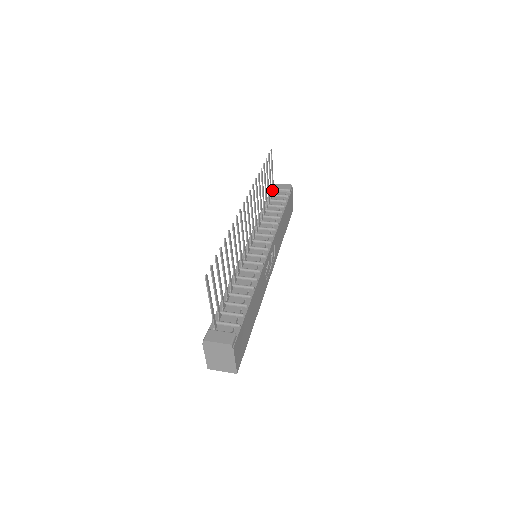
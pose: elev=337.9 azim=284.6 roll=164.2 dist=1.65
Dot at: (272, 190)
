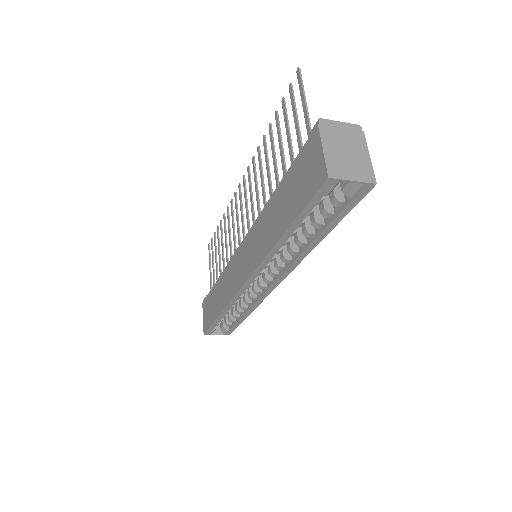
Dot at: occluded
